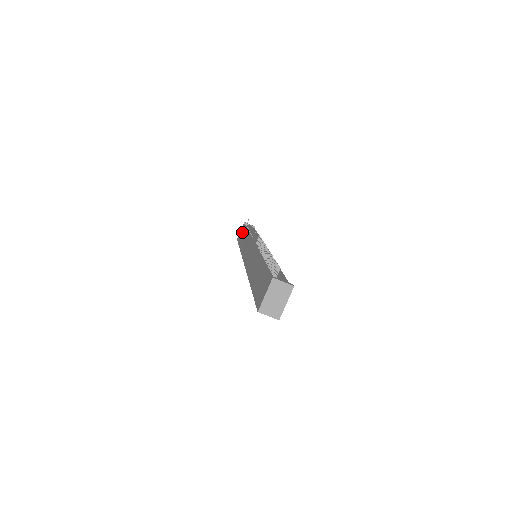
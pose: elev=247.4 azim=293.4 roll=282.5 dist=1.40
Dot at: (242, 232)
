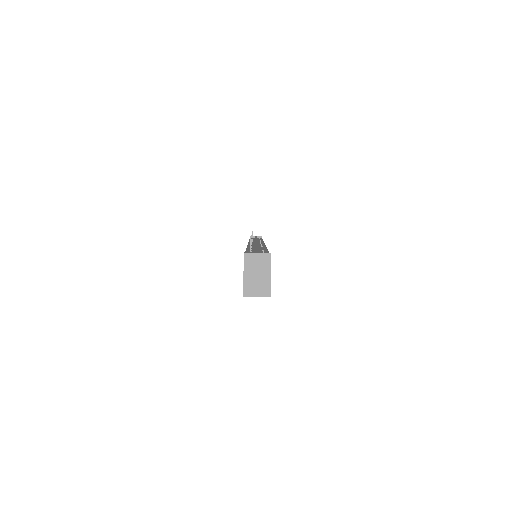
Dot at: occluded
